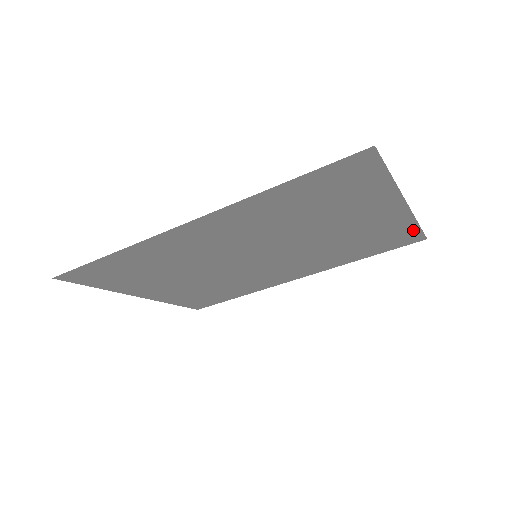
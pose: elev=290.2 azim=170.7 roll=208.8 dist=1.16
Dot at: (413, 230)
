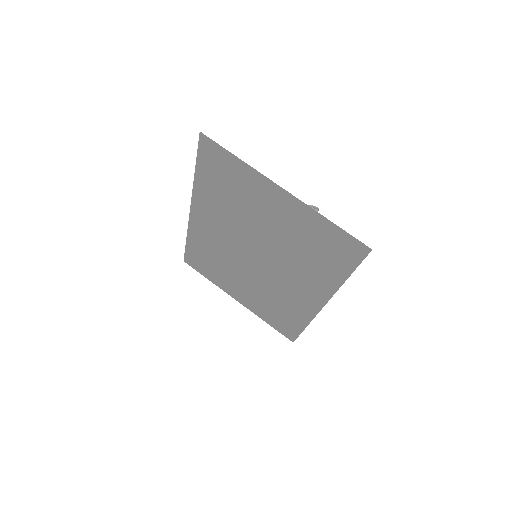
Dot at: (336, 230)
